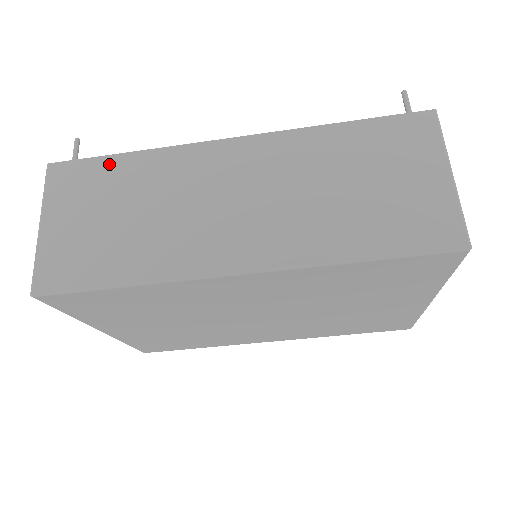
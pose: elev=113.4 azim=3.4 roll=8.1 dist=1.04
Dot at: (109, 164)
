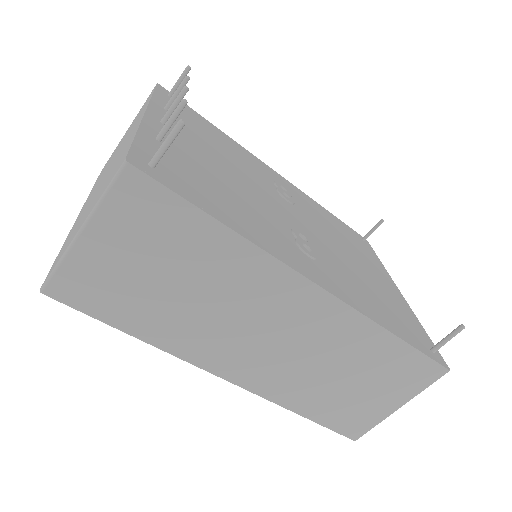
Dot at: (196, 222)
